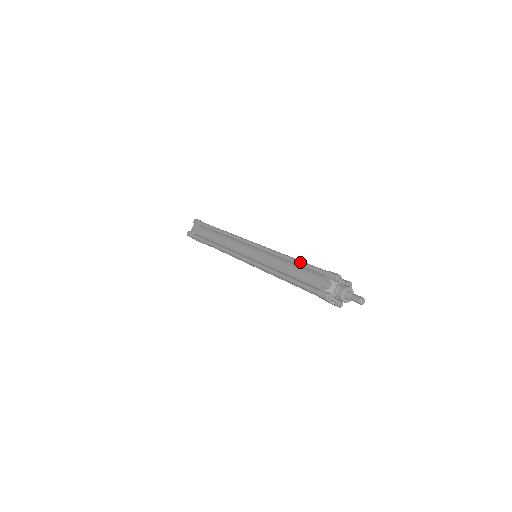
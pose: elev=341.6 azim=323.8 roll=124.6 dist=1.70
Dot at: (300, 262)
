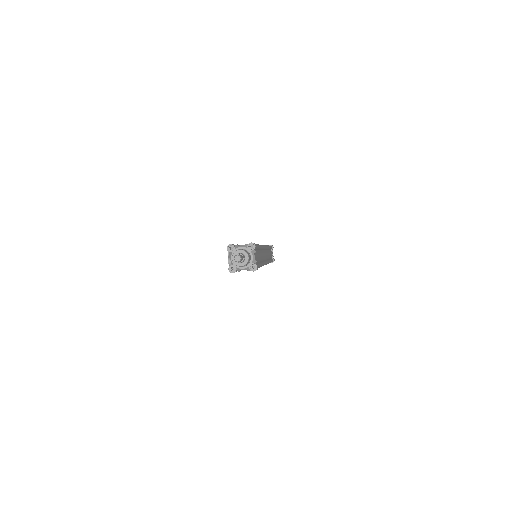
Dot at: occluded
